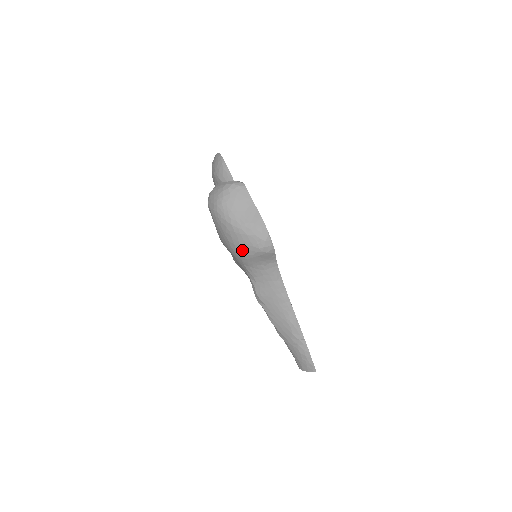
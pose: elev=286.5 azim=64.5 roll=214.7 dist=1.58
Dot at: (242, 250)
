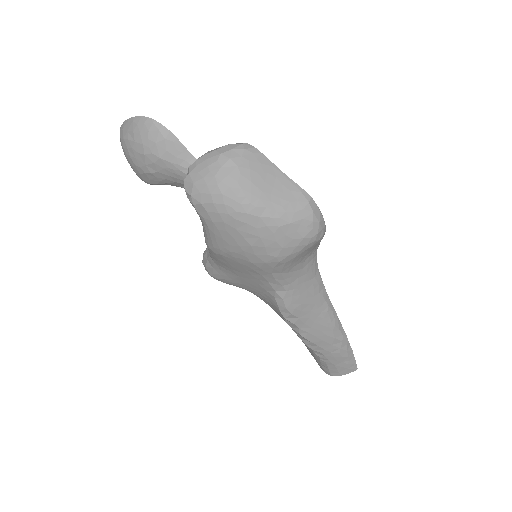
Dot at: (281, 251)
